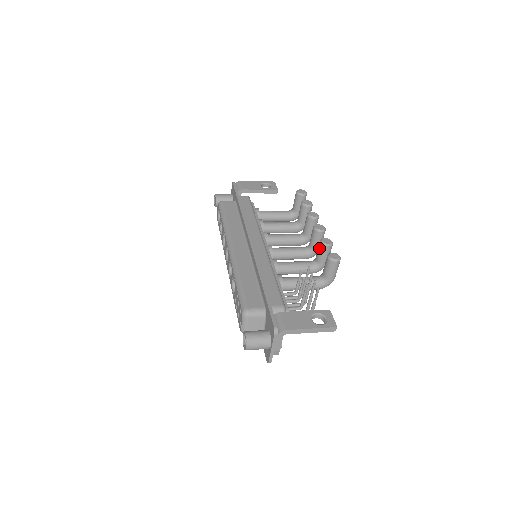
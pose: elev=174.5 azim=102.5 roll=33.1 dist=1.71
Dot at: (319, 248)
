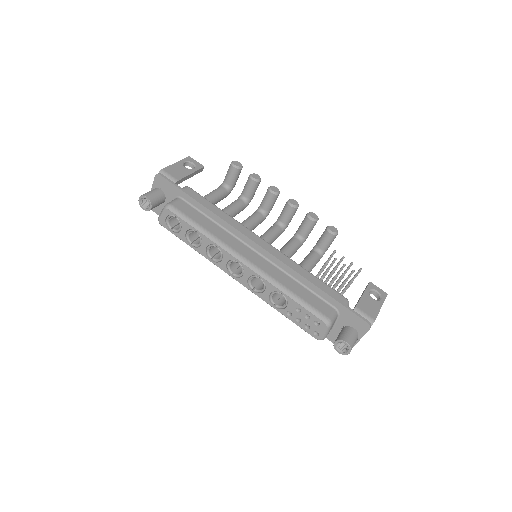
Dot at: (308, 225)
